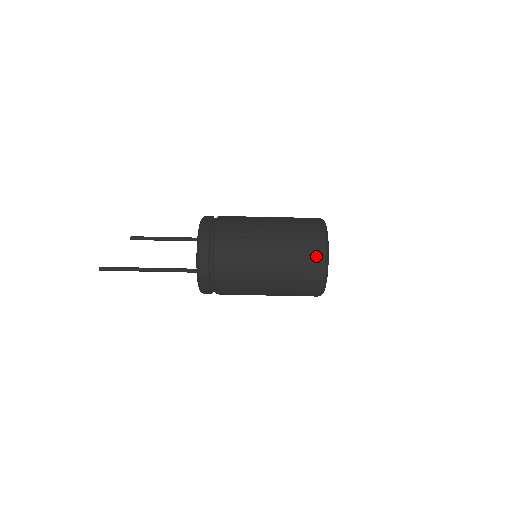
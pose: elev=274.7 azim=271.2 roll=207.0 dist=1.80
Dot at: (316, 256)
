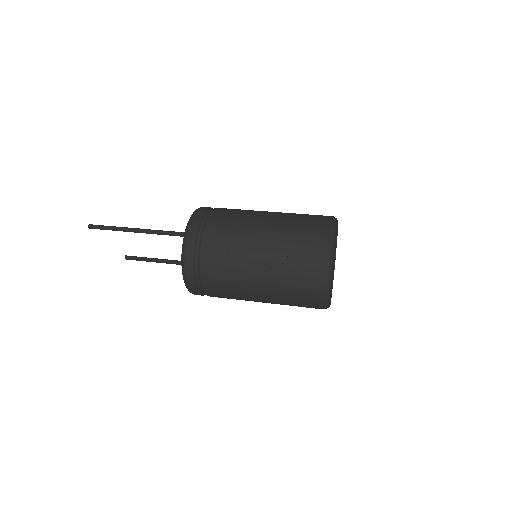
Dot at: occluded
